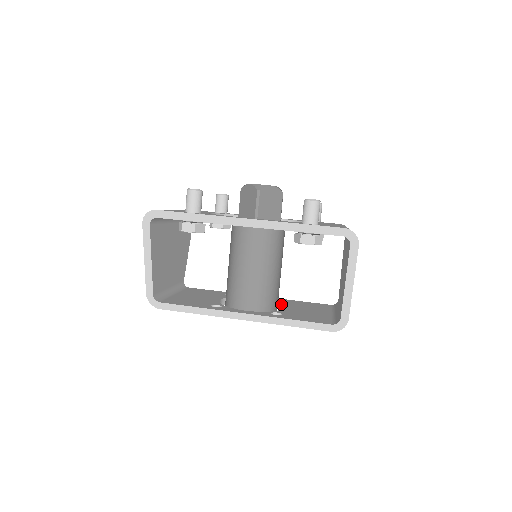
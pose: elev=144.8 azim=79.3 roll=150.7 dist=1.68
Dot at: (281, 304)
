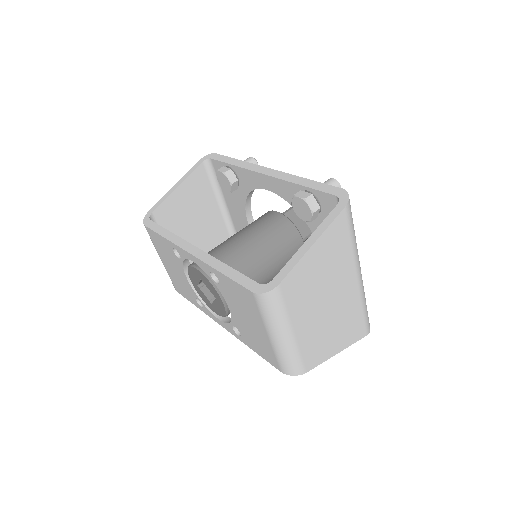
Dot at: occluded
